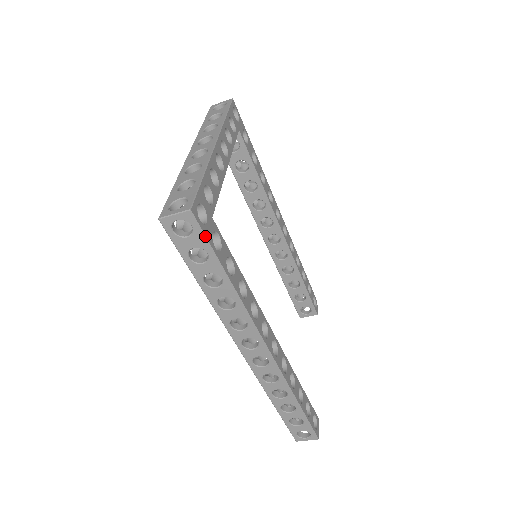
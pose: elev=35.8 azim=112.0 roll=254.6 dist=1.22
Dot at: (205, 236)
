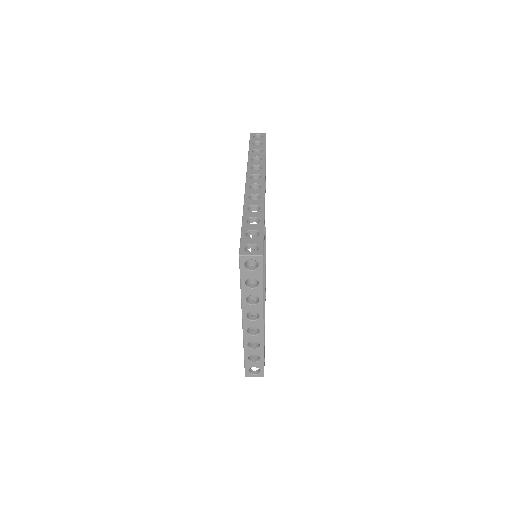
Dot at: occluded
